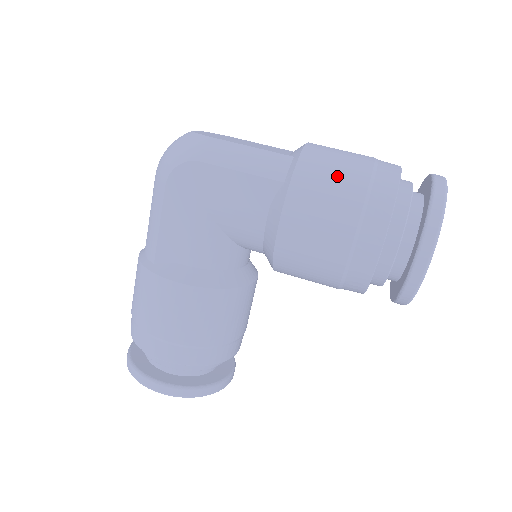
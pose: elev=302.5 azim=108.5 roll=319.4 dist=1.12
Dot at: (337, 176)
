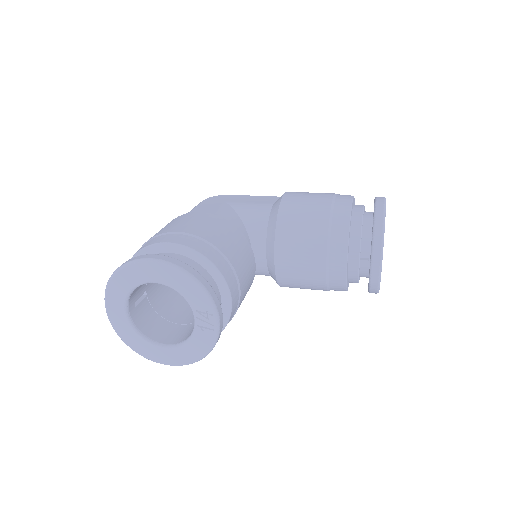
Dot at: occluded
